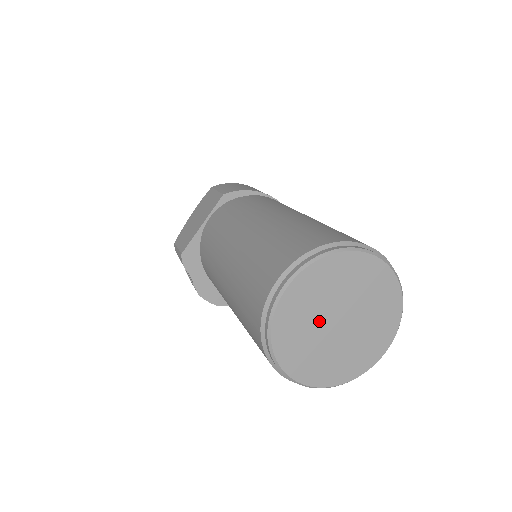
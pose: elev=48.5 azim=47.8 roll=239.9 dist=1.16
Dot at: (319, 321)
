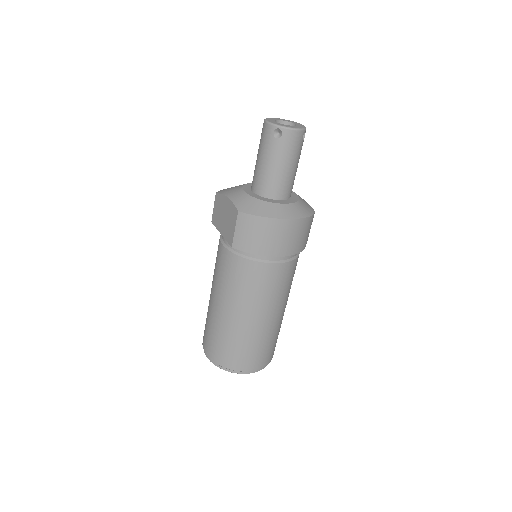
Dot at: occluded
